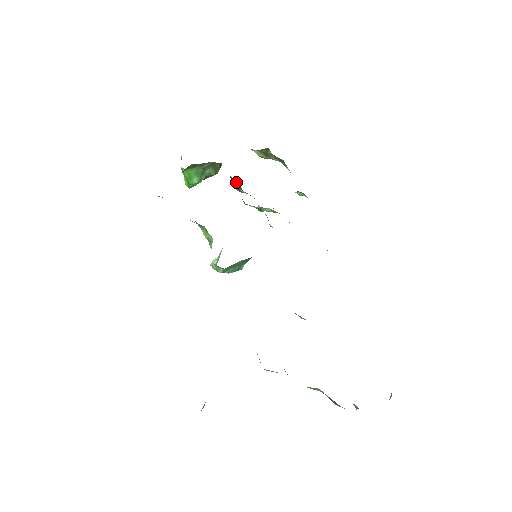
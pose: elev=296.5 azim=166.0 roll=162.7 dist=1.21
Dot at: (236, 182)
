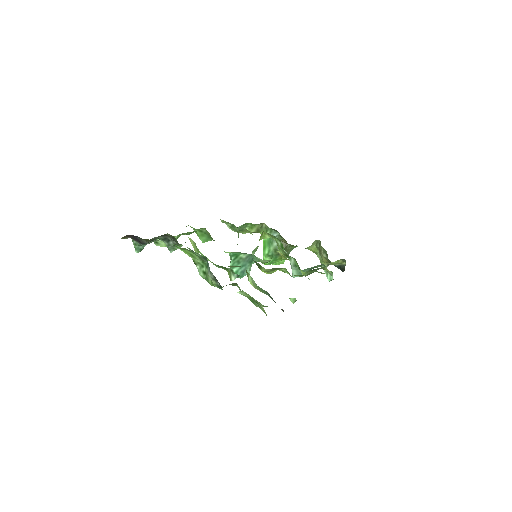
Dot at: occluded
